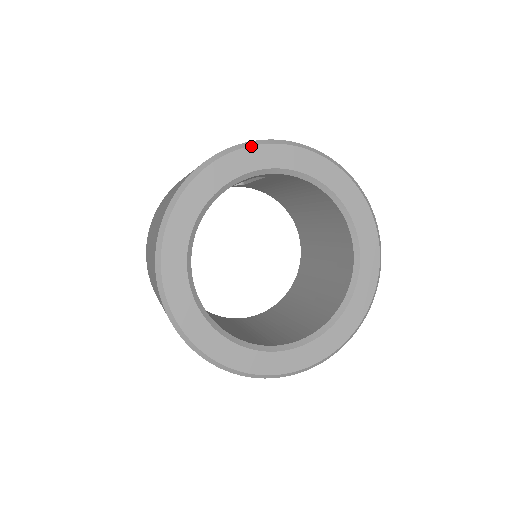
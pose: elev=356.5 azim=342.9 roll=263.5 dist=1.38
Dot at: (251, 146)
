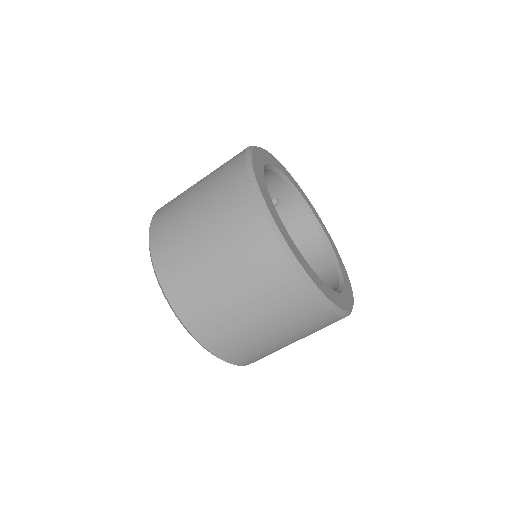
Dot at: occluded
